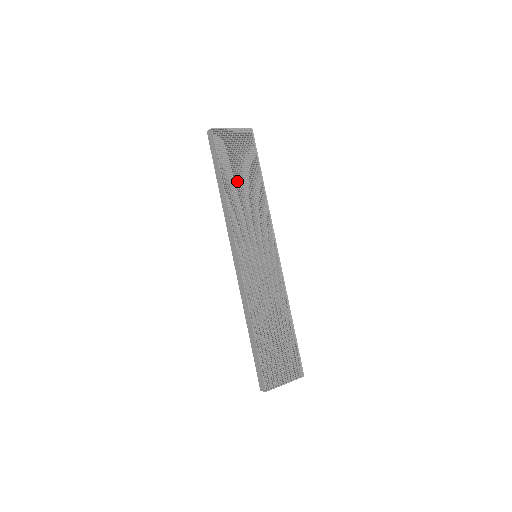
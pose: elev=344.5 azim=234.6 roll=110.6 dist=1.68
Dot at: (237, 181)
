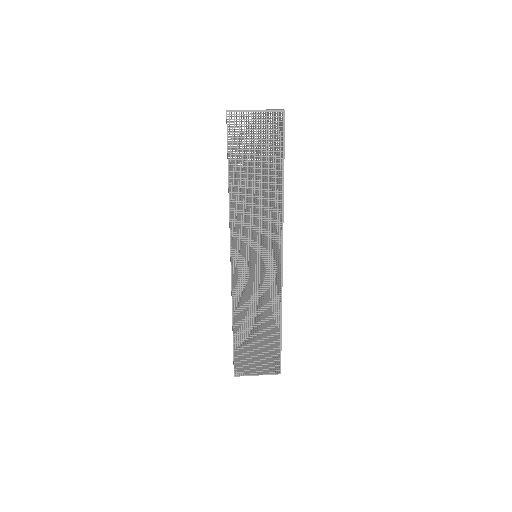
Dot at: (248, 175)
